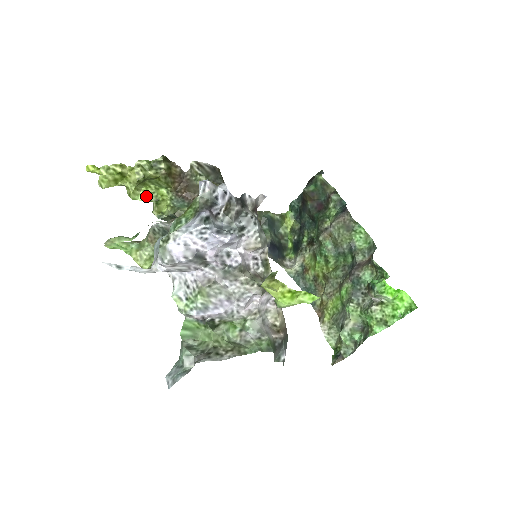
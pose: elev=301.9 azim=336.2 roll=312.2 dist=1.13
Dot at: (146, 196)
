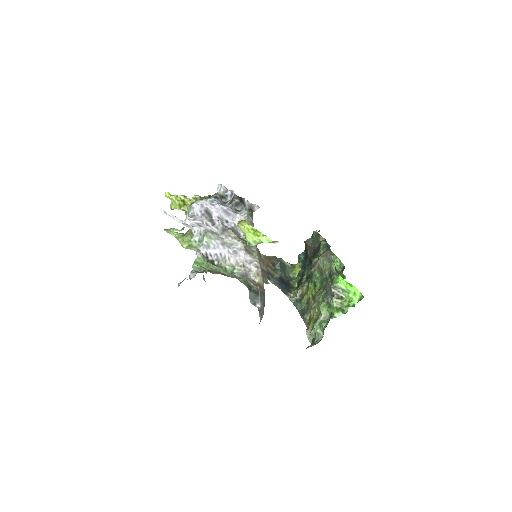
Dot at: occluded
